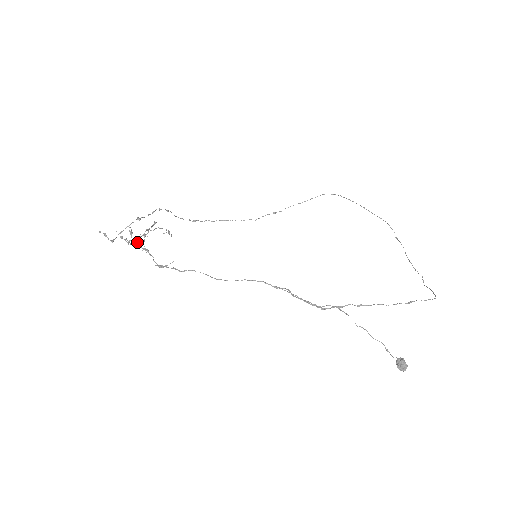
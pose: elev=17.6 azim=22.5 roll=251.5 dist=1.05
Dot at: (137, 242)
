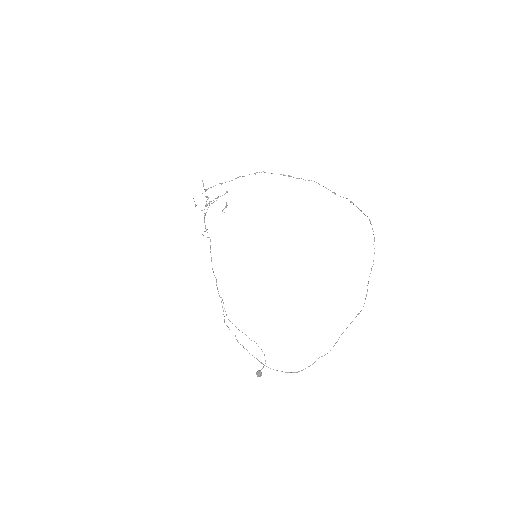
Dot at: (207, 205)
